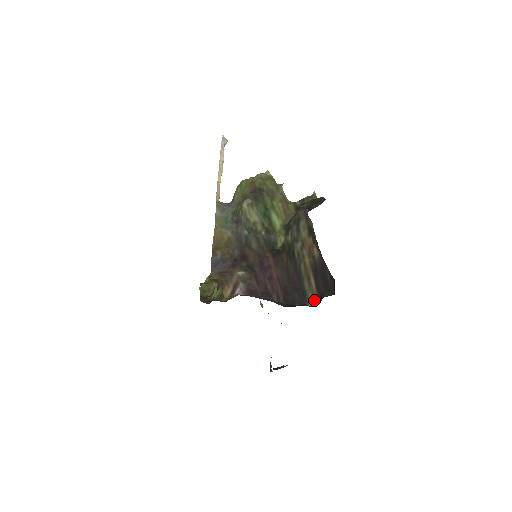
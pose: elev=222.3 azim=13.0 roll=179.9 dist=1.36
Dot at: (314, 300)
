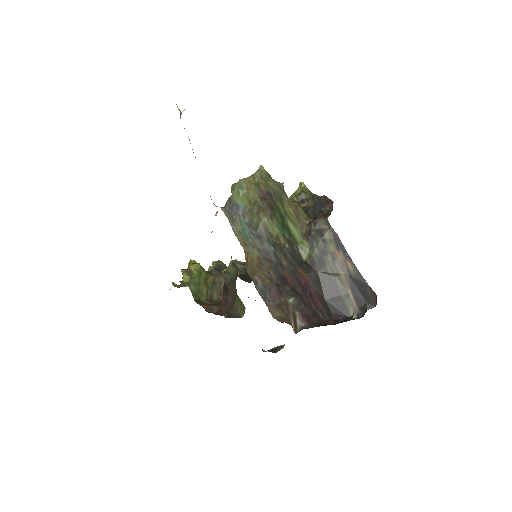
Dot at: (355, 312)
